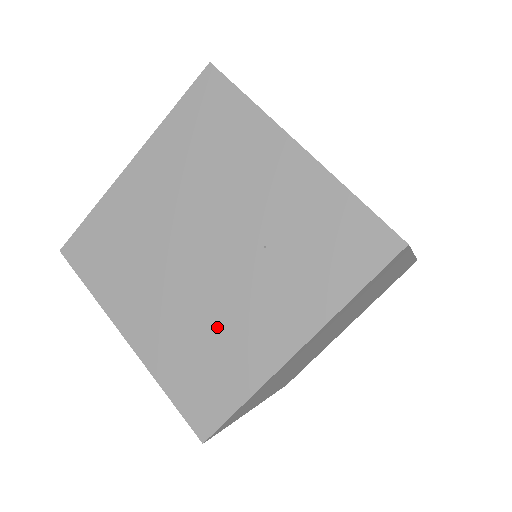
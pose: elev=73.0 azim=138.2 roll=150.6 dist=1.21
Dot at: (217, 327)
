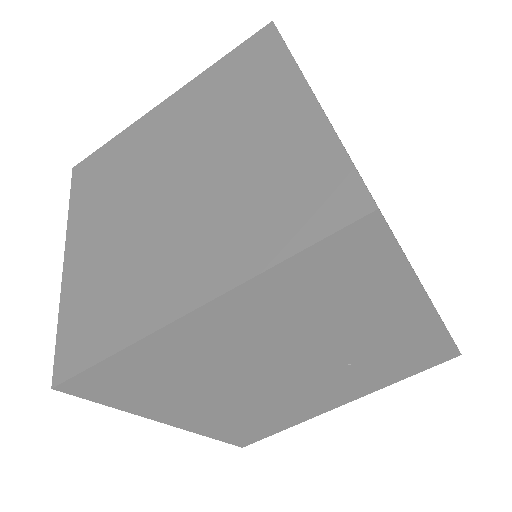
Dot at: (278, 406)
